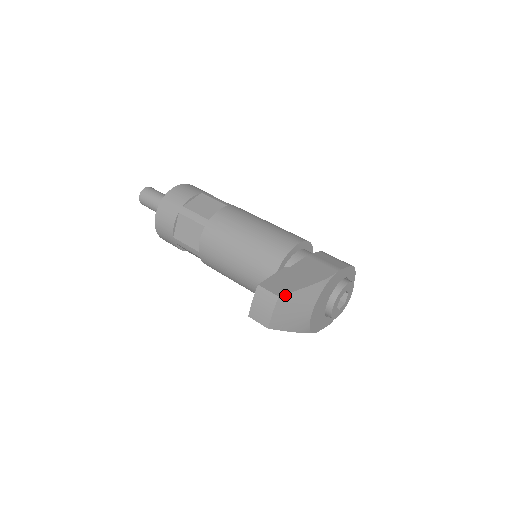
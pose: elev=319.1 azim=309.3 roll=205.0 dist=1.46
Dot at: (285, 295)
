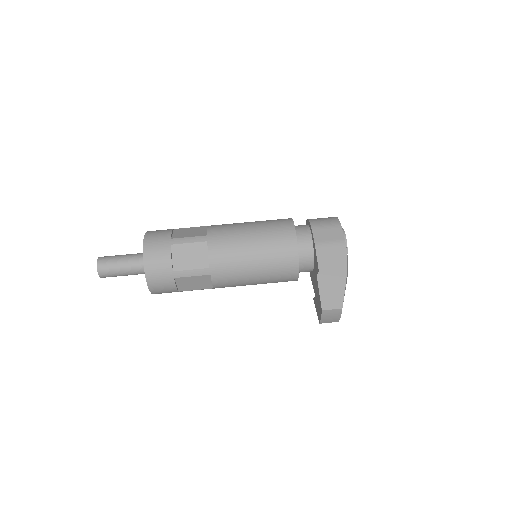
Dot at: occluded
